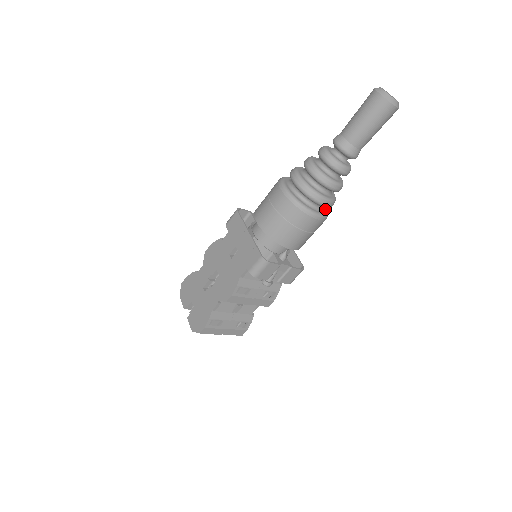
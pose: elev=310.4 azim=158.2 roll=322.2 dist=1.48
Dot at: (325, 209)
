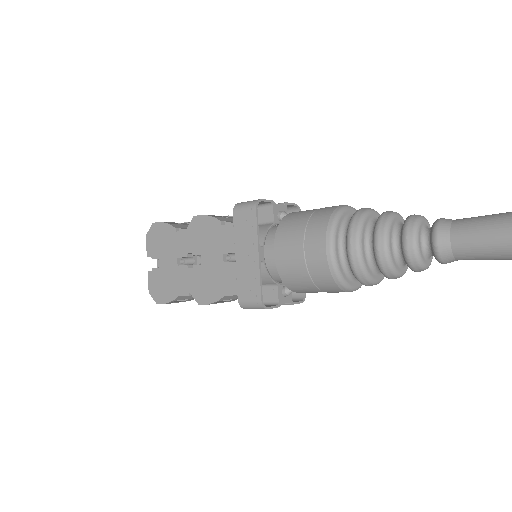
Dot at: occluded
